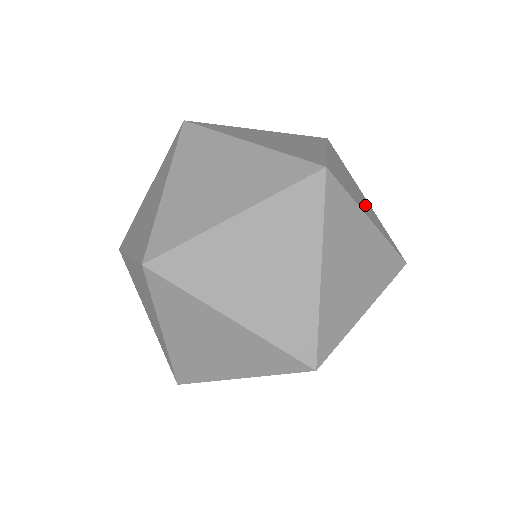
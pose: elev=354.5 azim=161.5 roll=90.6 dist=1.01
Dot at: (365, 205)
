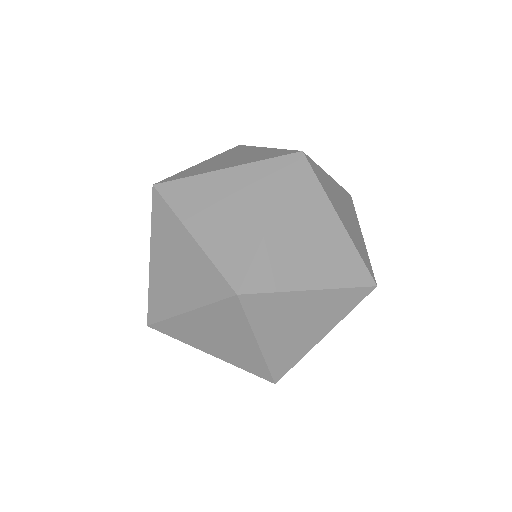
Dot at: (240, 159)
